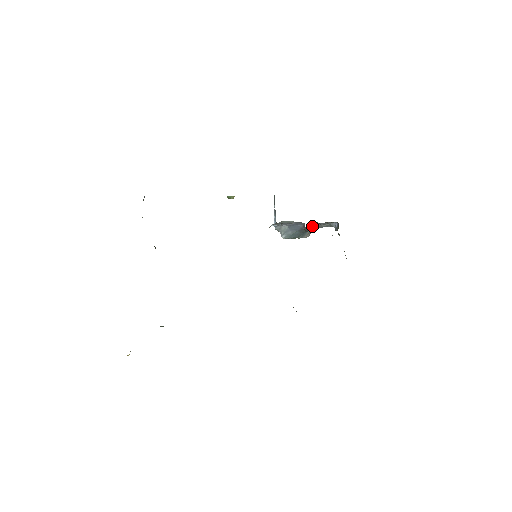
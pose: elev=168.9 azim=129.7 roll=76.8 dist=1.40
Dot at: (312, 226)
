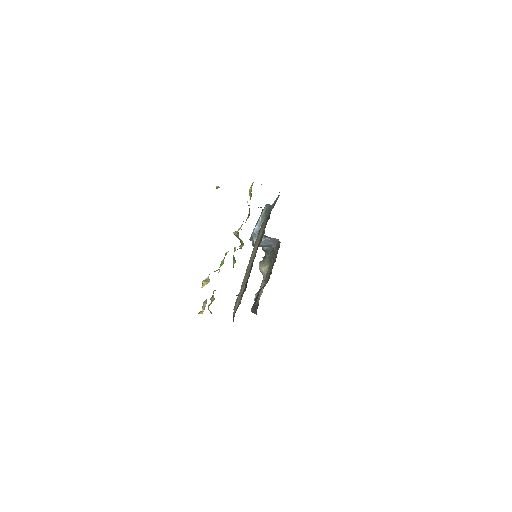
Dot at: occluded
